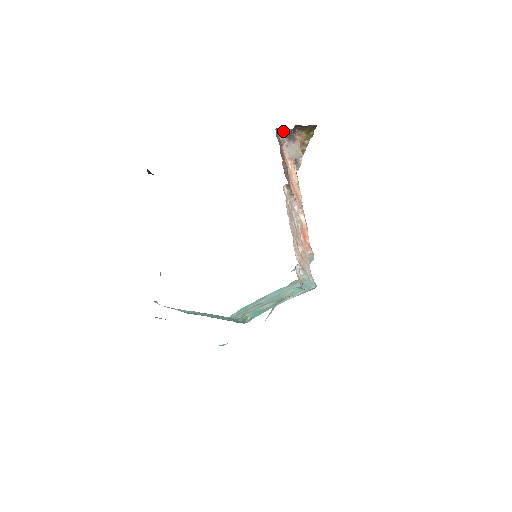
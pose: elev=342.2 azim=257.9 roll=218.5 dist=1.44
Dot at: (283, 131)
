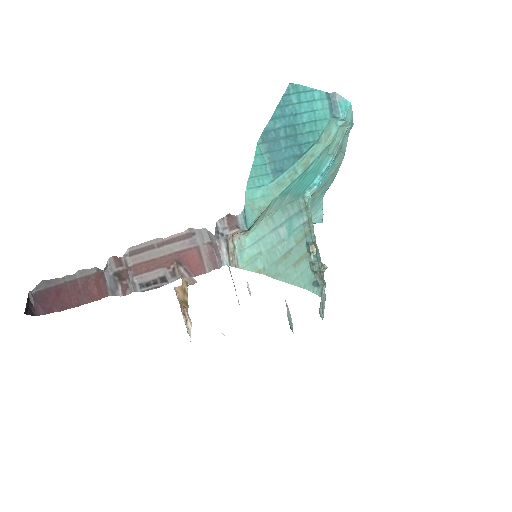
Dot at: occluded
